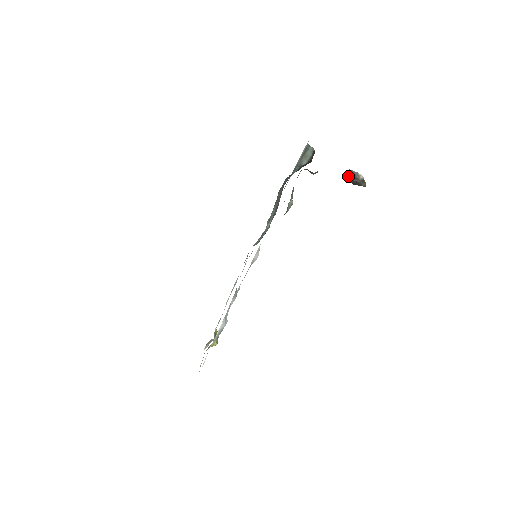
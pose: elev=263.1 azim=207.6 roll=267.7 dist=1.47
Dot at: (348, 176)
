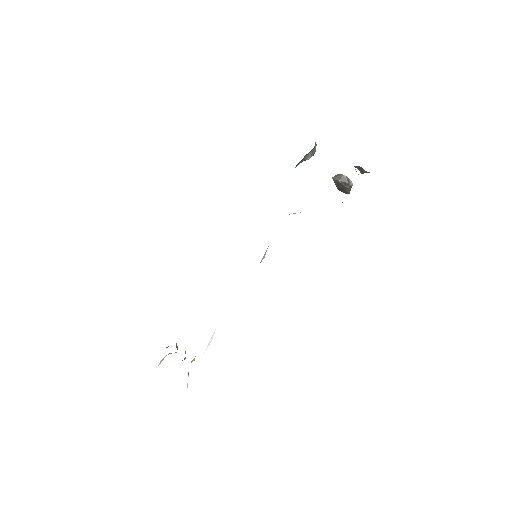
Dot at: (339, 180)
